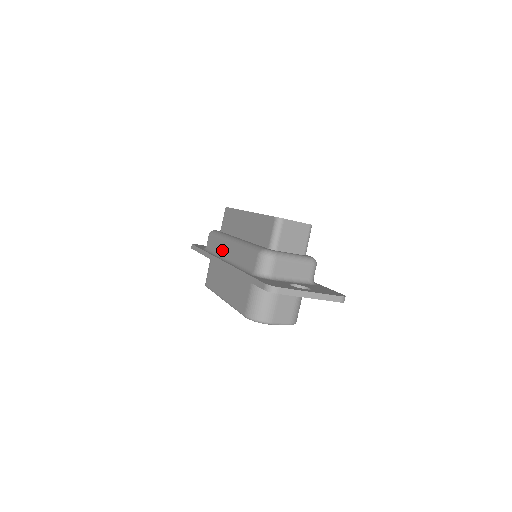
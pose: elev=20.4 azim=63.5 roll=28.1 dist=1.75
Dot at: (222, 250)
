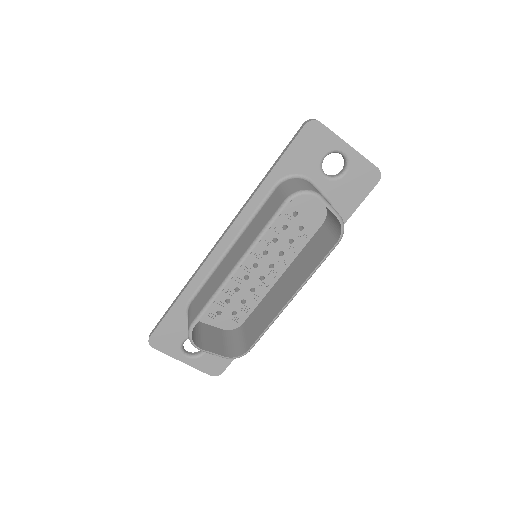
Dot at: occluded
